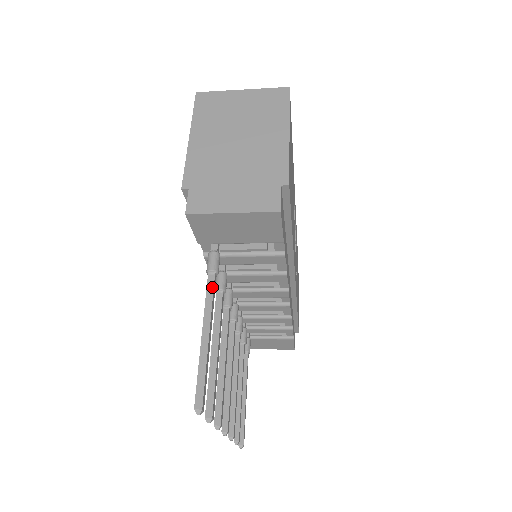
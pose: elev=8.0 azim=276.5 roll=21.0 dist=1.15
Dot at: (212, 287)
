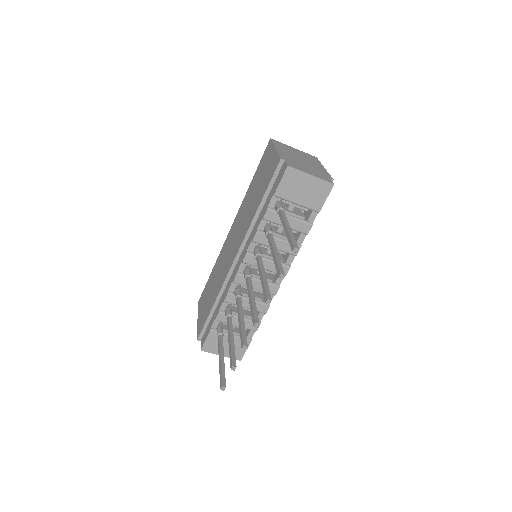
Dot at: (284, 214)
